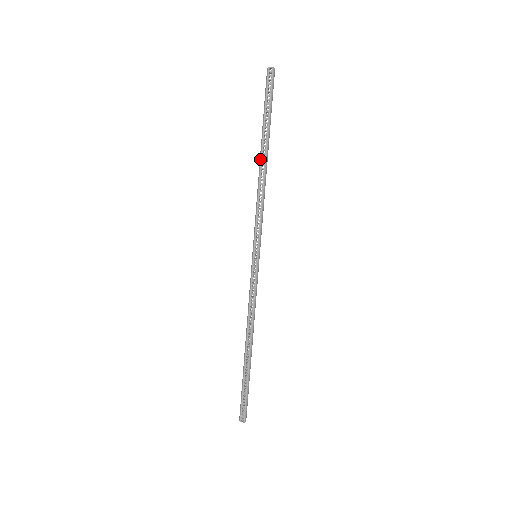
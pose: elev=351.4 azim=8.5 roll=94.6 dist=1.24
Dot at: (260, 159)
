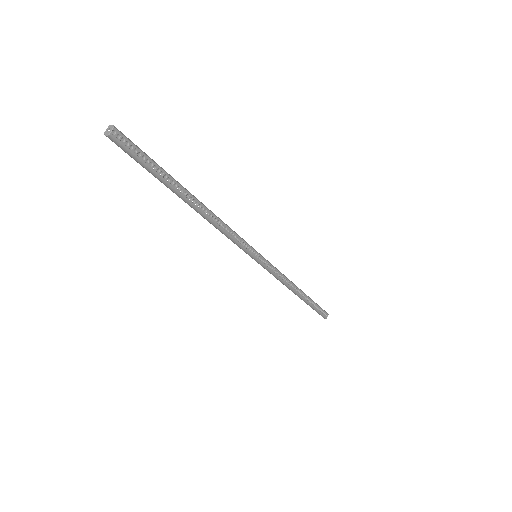
Dot at: (194, 208)
